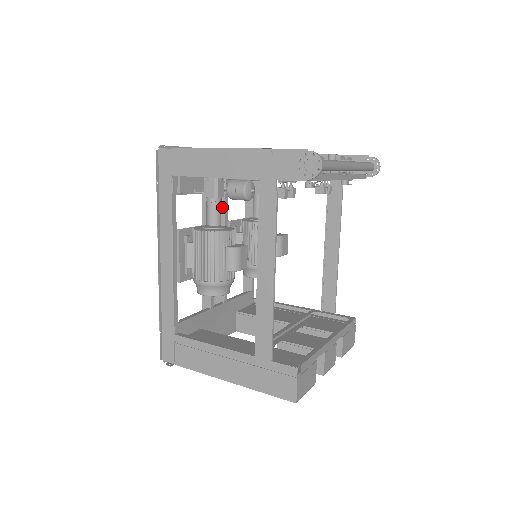
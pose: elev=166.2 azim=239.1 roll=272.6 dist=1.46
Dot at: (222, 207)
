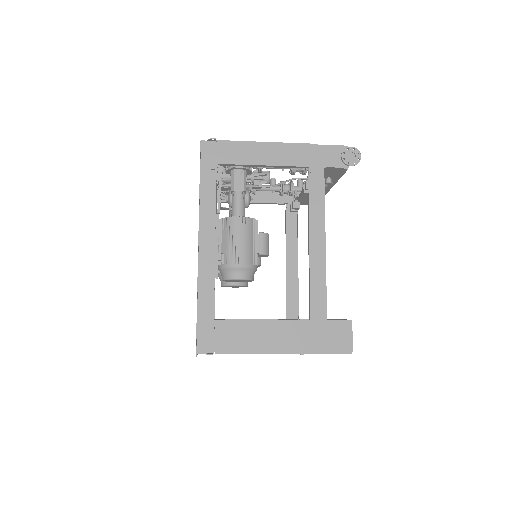
Dot at: occluded
